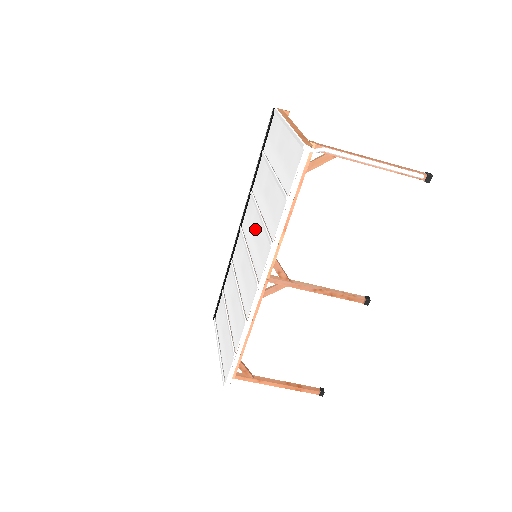
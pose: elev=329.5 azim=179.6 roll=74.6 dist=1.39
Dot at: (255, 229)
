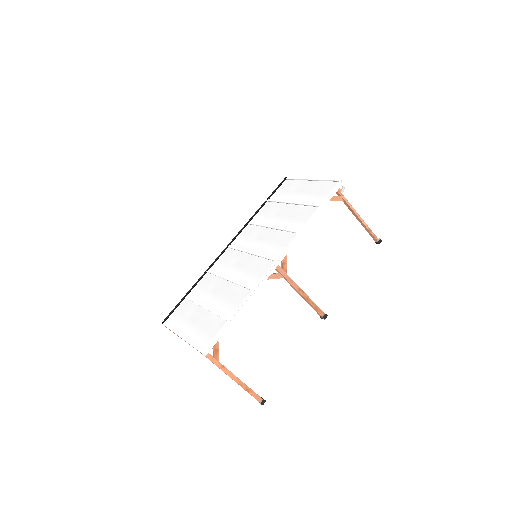
Dot at: (262, 236)
